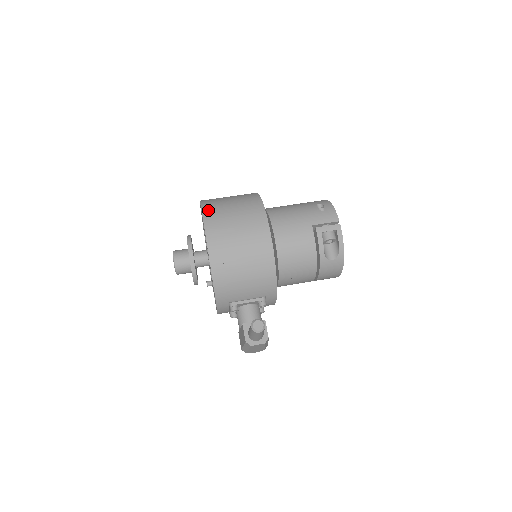
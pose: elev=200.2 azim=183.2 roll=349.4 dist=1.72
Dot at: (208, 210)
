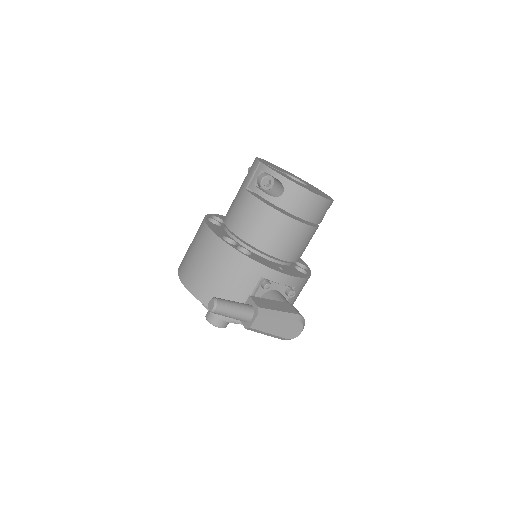
Dot at: occluded
